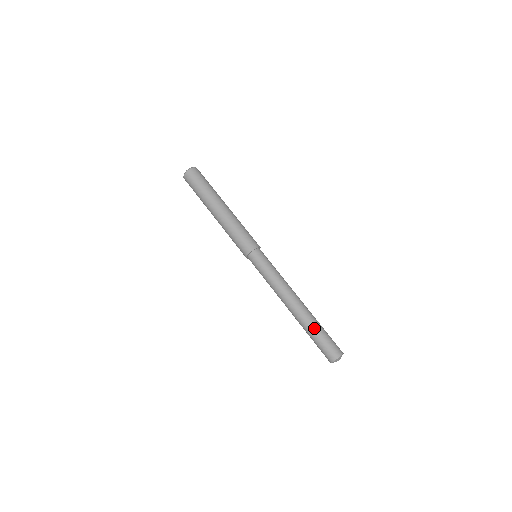
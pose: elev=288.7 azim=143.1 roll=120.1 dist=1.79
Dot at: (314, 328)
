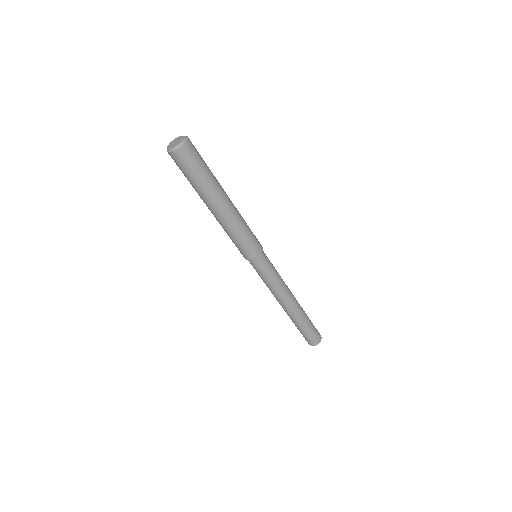
Dot at: (305, 323)
